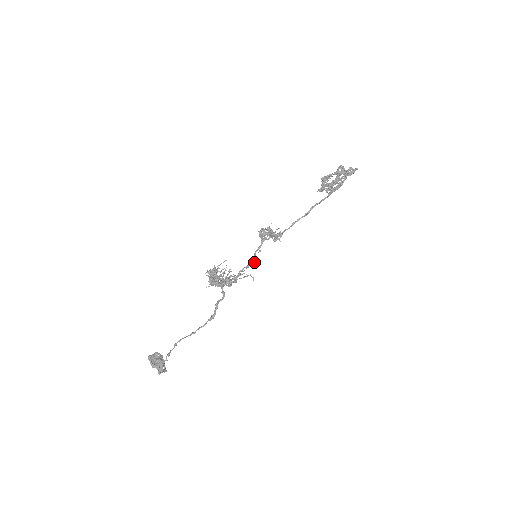
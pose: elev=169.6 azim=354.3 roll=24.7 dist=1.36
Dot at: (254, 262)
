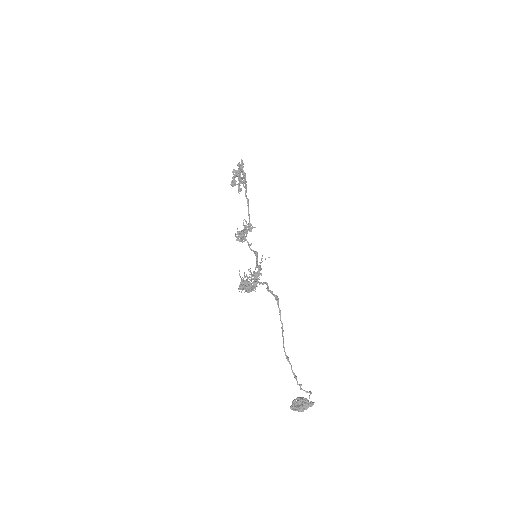
Dot at: (257, 252)
